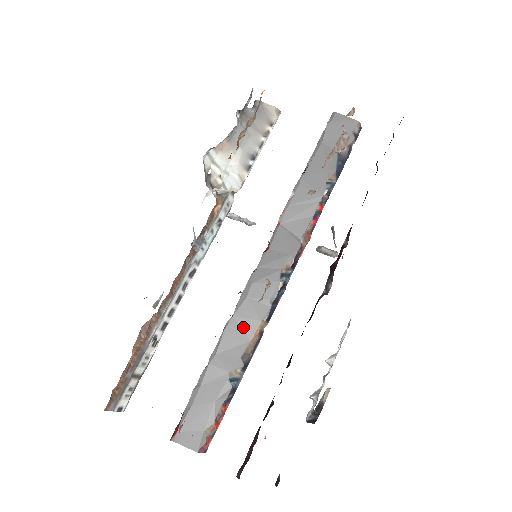
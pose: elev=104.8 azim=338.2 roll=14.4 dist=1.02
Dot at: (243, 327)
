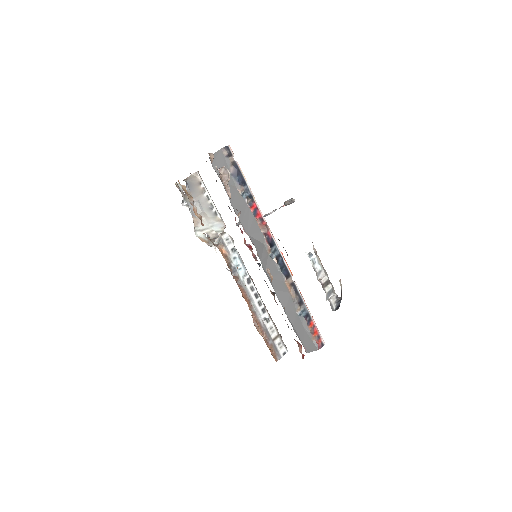
Dot at: (282, 290)
